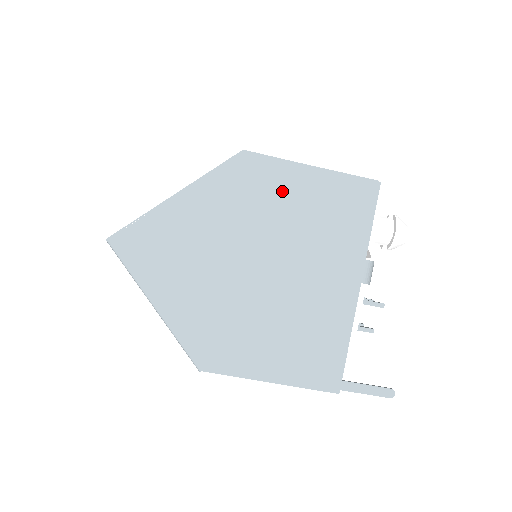
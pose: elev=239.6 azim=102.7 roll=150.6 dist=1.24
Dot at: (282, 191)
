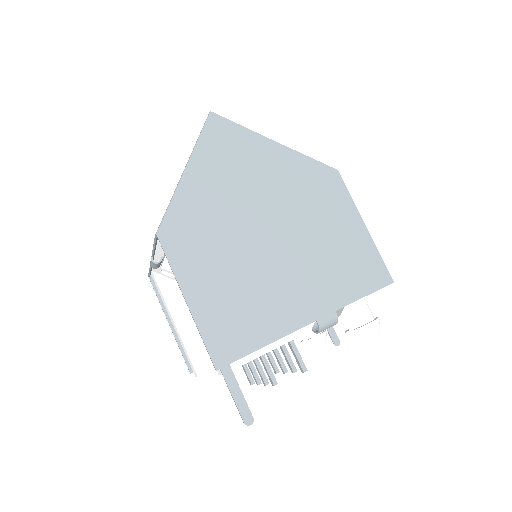
Dot at: (333, 213)
